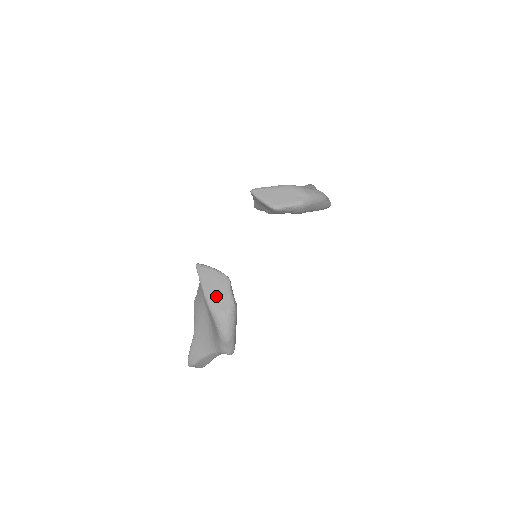
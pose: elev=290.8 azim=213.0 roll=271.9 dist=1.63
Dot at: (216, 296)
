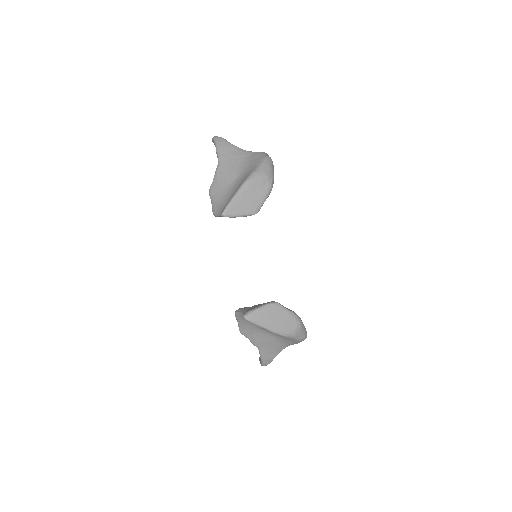
Dot at: (283, 324)
